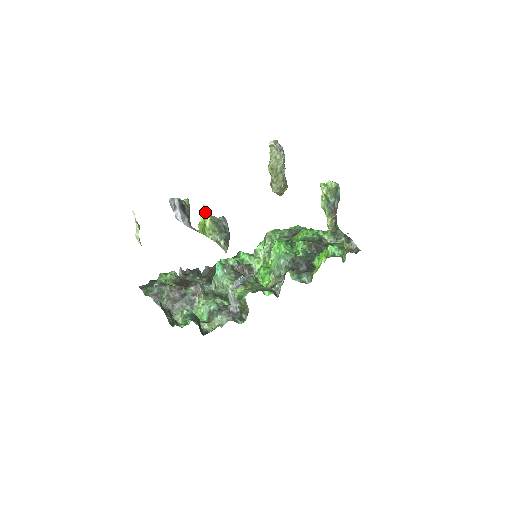
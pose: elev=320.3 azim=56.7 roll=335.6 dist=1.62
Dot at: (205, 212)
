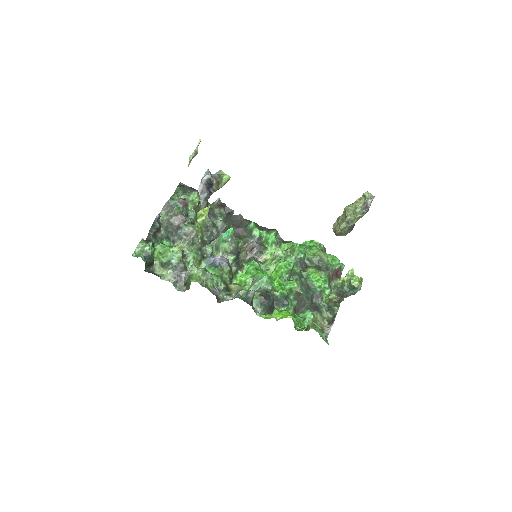
Dot at: (206, 211)
